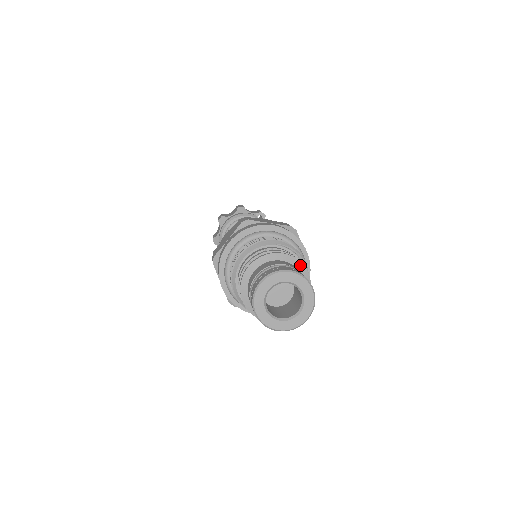
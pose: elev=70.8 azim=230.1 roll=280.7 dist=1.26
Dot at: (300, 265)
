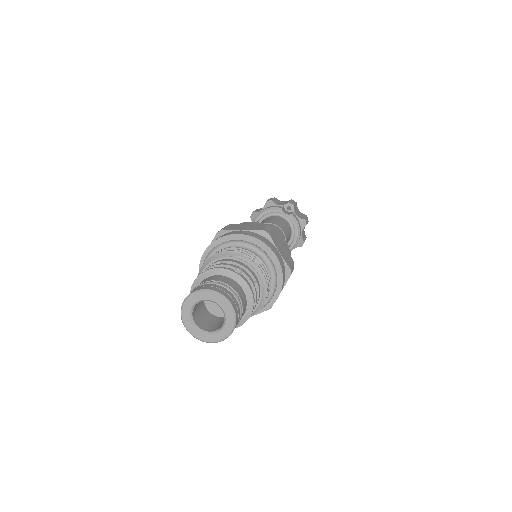
Dot at: (238, 277)
